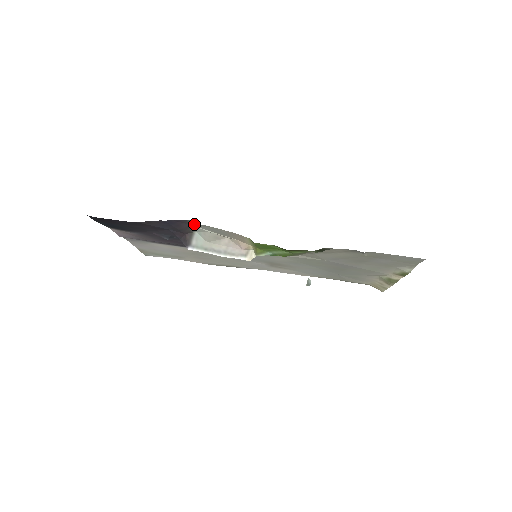
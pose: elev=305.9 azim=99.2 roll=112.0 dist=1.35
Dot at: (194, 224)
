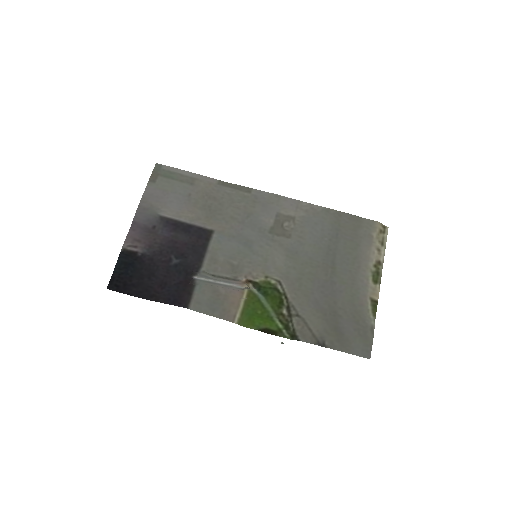
Dot at: (193, 302)
